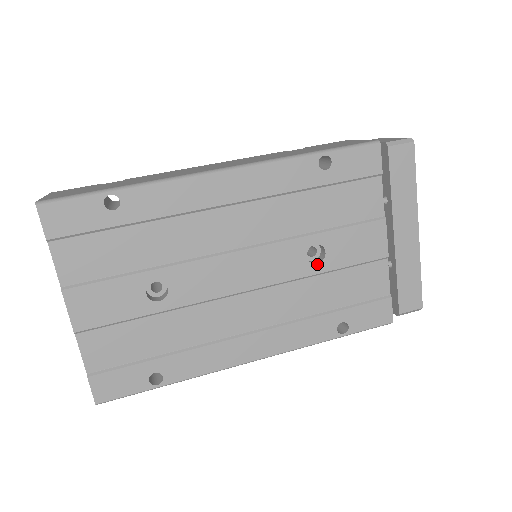
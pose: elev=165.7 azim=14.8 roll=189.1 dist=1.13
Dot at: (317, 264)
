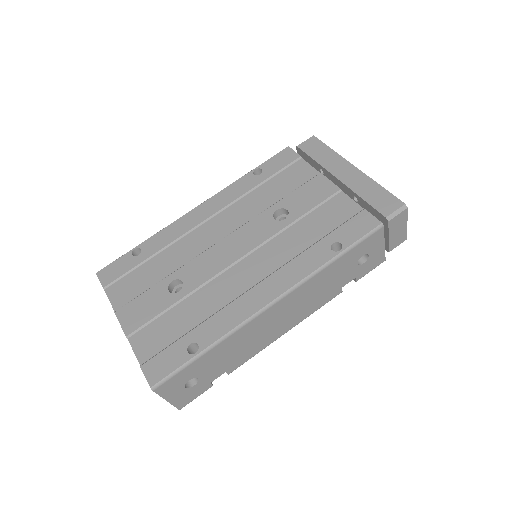
Dot at: (285, 219)
